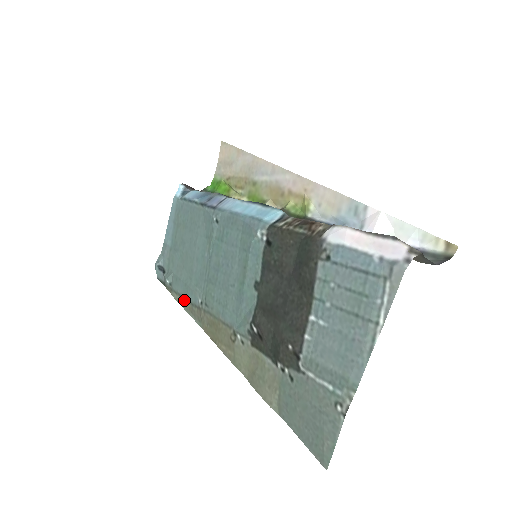
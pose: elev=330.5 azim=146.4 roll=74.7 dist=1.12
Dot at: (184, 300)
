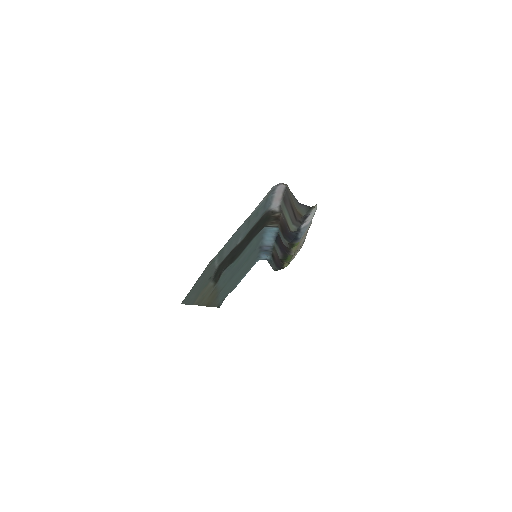
Dot at: (217, 301)
